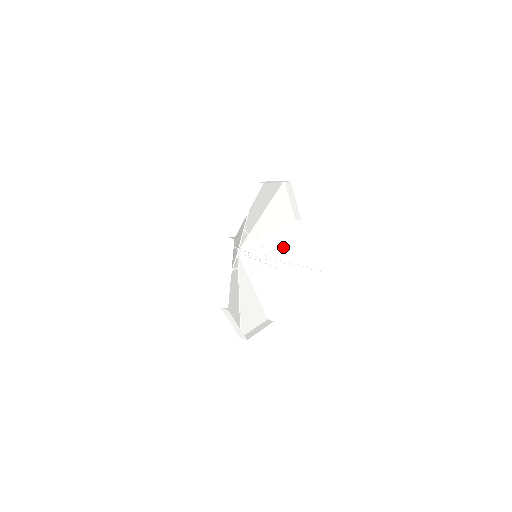
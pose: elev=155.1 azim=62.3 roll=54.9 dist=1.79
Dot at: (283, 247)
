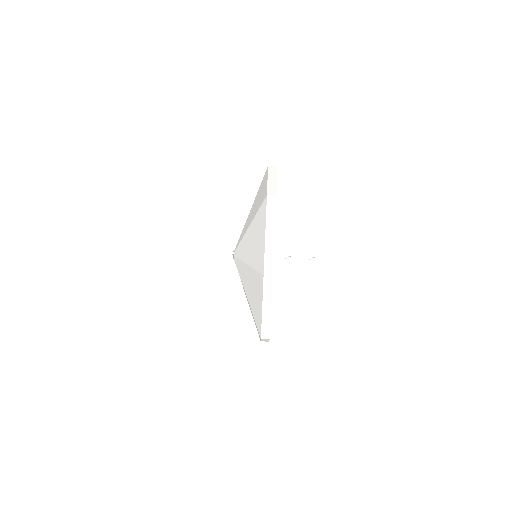
Dot at: occluded
